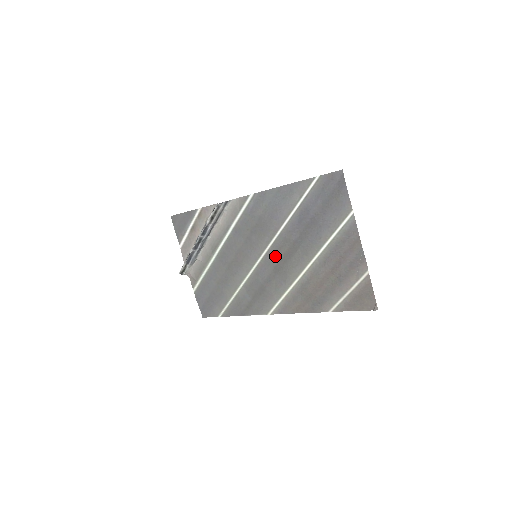
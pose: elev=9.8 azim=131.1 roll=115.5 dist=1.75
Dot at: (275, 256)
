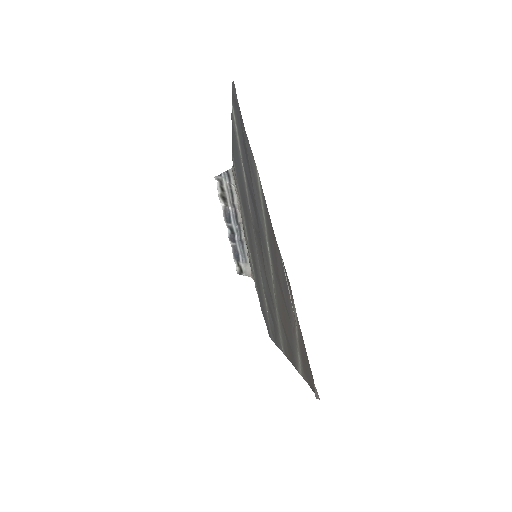
Dot at: (260, 258)
